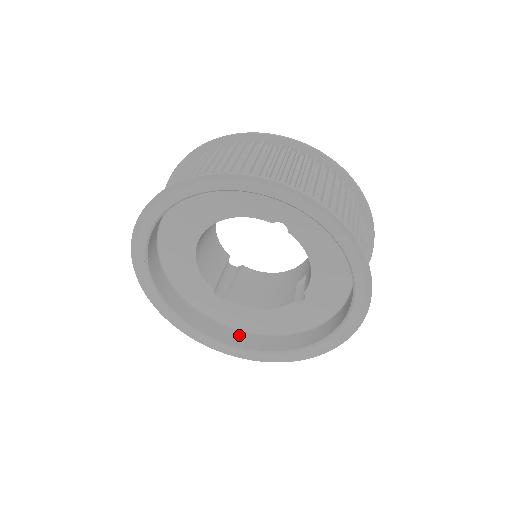
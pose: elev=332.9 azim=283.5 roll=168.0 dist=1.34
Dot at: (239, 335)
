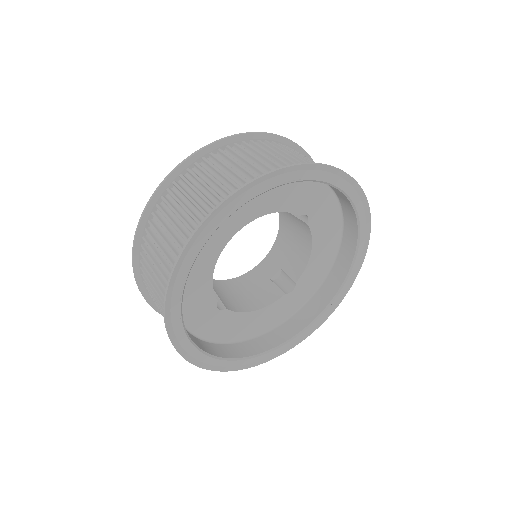
Dot at: (228, 348)
